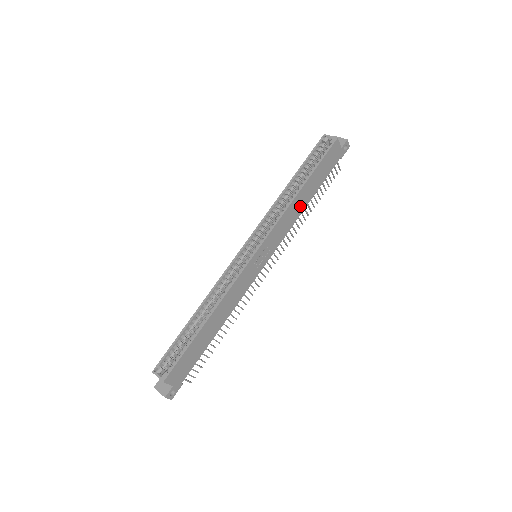
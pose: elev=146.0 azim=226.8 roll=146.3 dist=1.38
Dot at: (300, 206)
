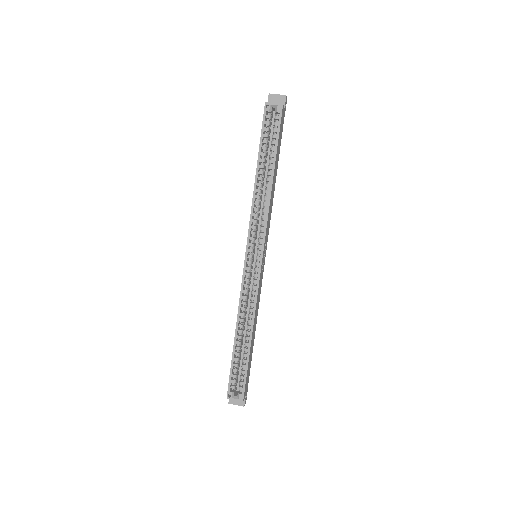
Dot at: (273, 189)
